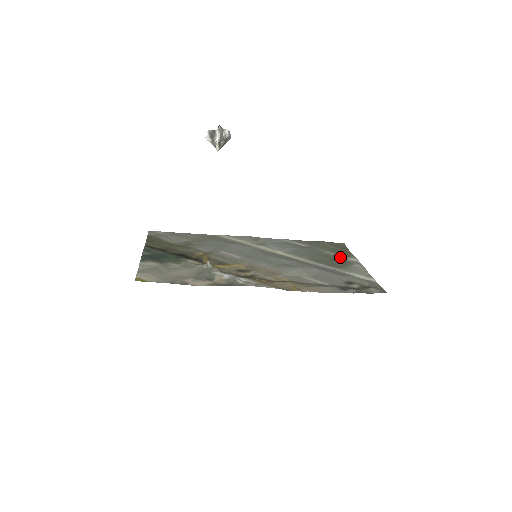
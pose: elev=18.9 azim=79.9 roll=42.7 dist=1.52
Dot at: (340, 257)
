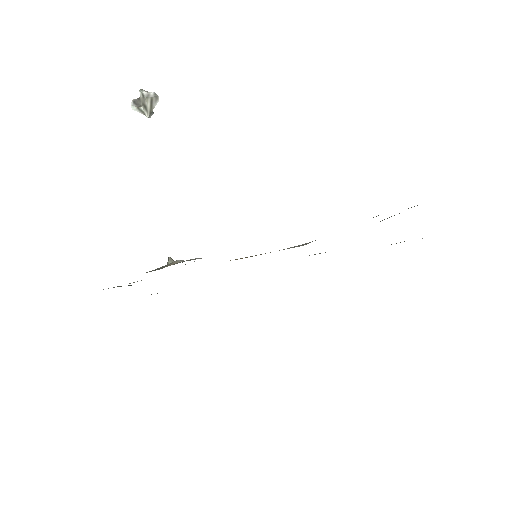
Dot at: occluded
